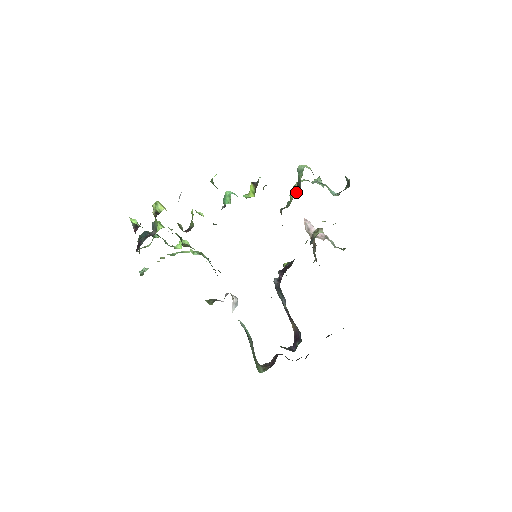
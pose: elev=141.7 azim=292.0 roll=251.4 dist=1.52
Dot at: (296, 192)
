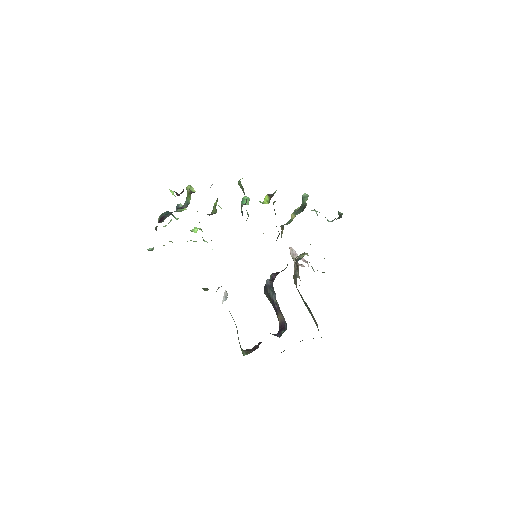
Dot at: (300, 211)
